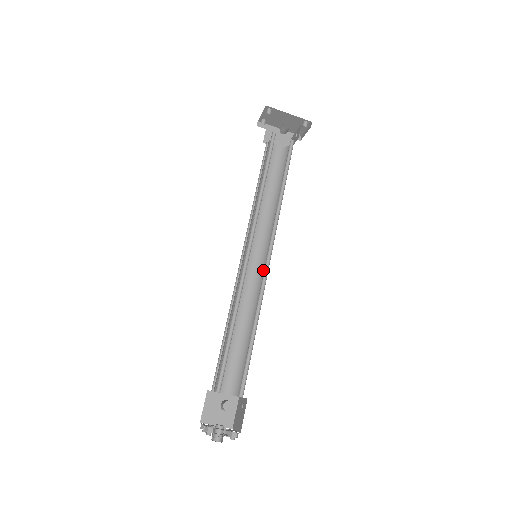
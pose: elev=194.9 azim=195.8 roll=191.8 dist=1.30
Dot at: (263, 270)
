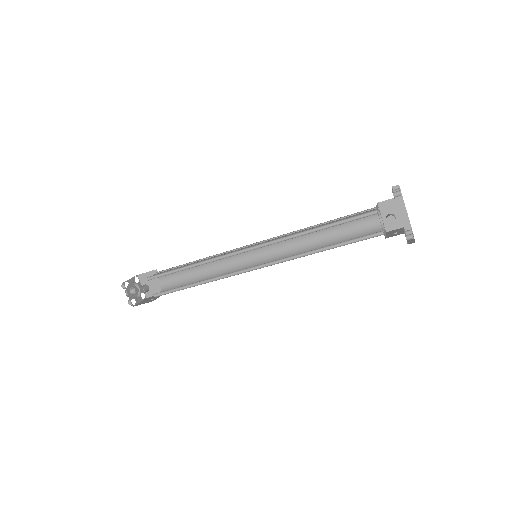
Dot at: occluded
